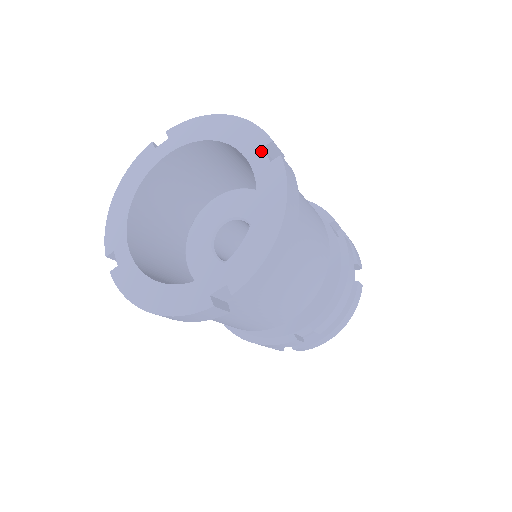
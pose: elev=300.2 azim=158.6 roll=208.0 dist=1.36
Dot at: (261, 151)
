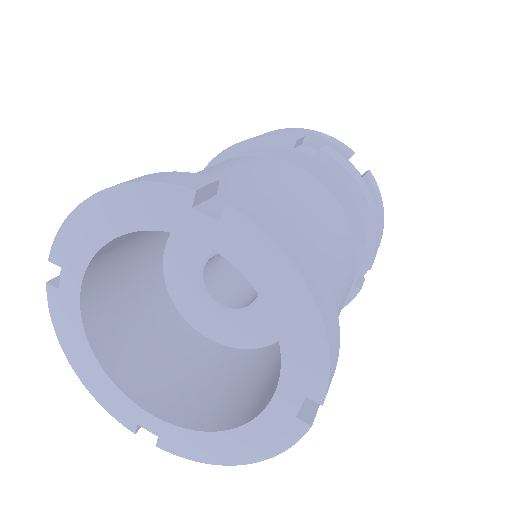
Dot at: (194, 215)
